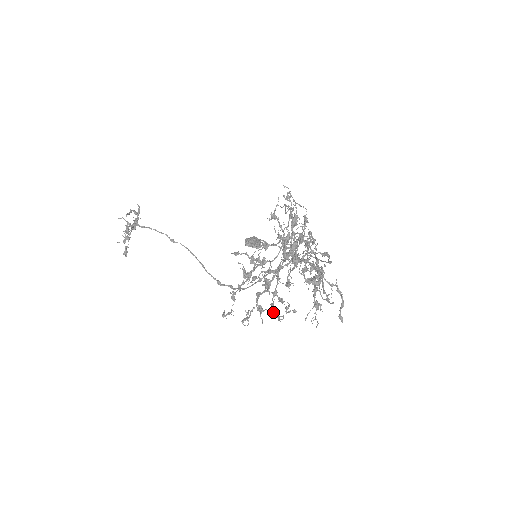
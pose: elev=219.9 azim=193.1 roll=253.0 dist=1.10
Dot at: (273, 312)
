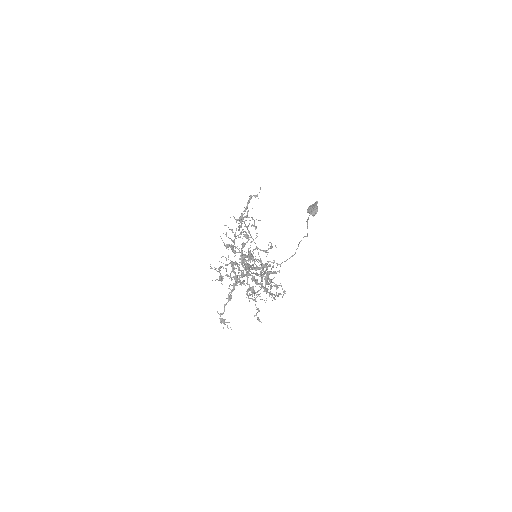
Dot at: (282, 289)
